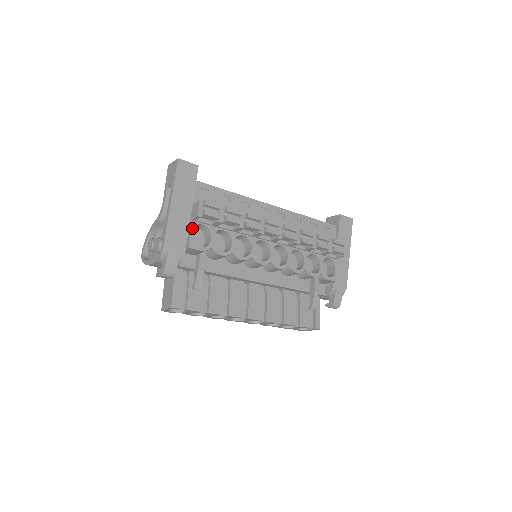
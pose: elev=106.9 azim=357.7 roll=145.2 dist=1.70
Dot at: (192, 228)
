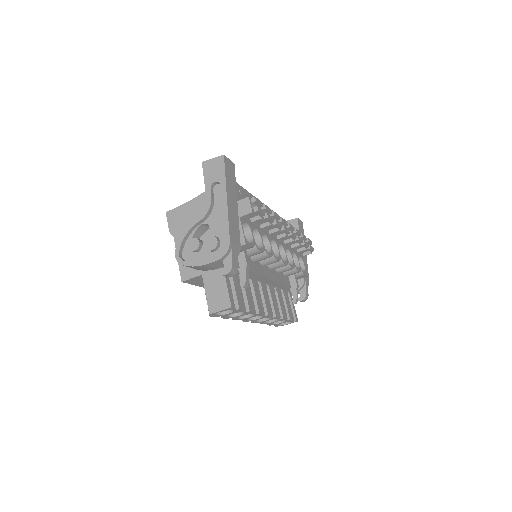
Dot at: occluded
